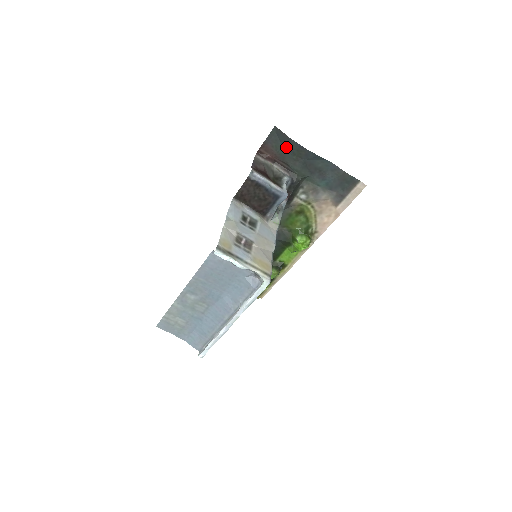
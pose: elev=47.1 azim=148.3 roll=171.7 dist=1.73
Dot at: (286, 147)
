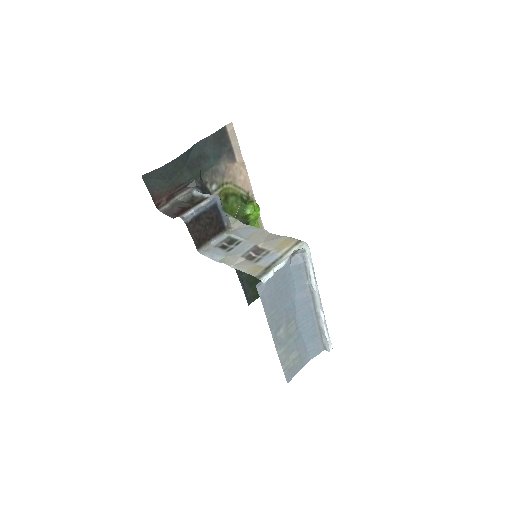
Dot at: (166, 176)
